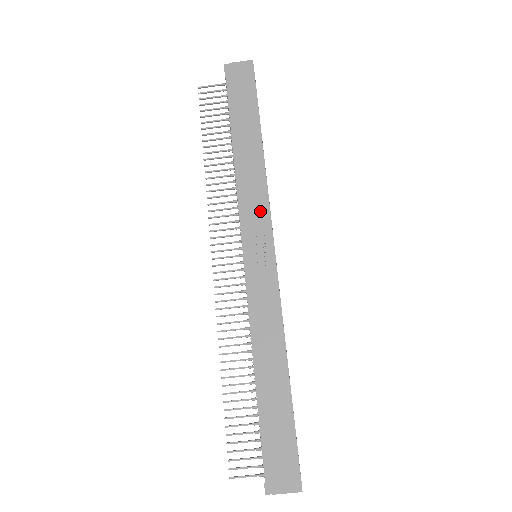
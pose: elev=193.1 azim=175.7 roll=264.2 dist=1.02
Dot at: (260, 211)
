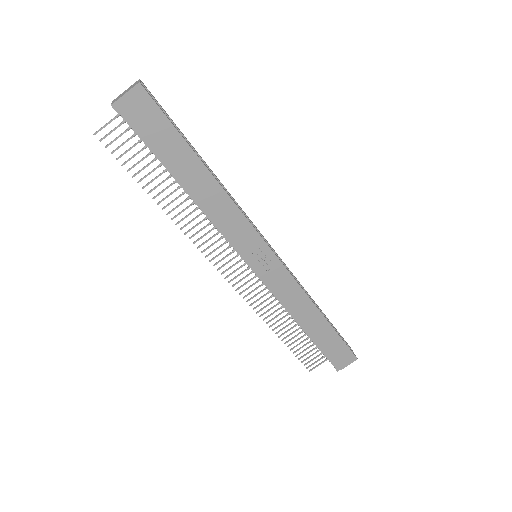
Dot at: (244, 230)
